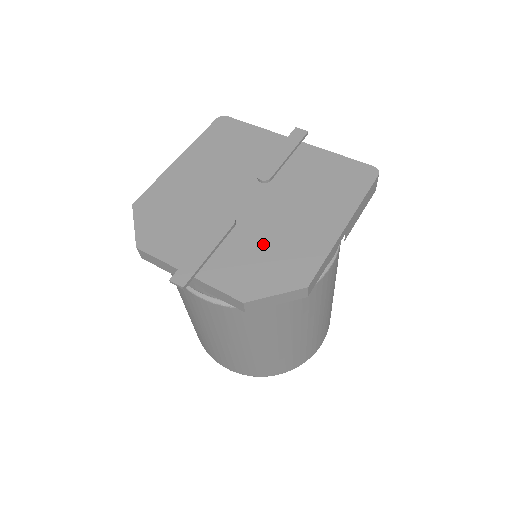
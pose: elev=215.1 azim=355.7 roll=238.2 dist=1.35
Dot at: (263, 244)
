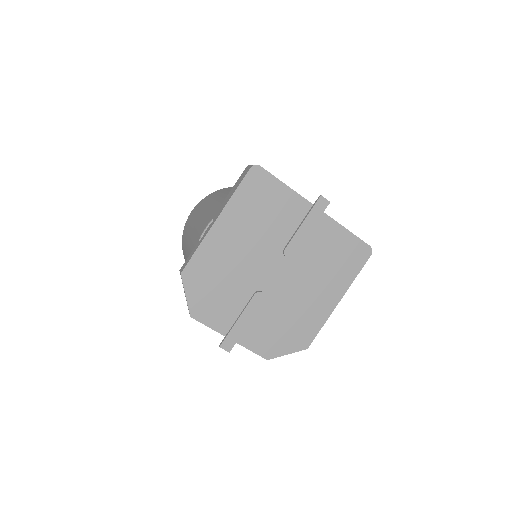
Dot at: (283, 316)
